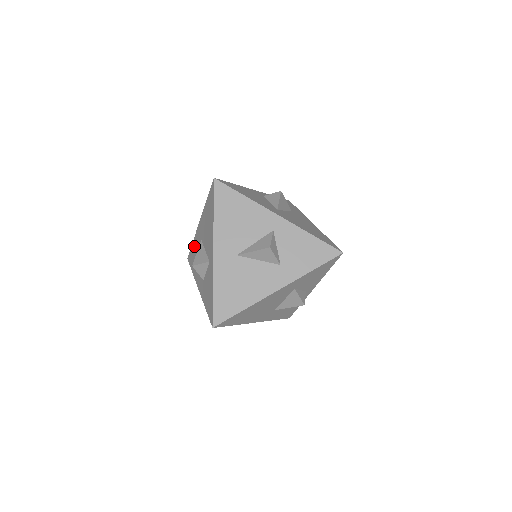
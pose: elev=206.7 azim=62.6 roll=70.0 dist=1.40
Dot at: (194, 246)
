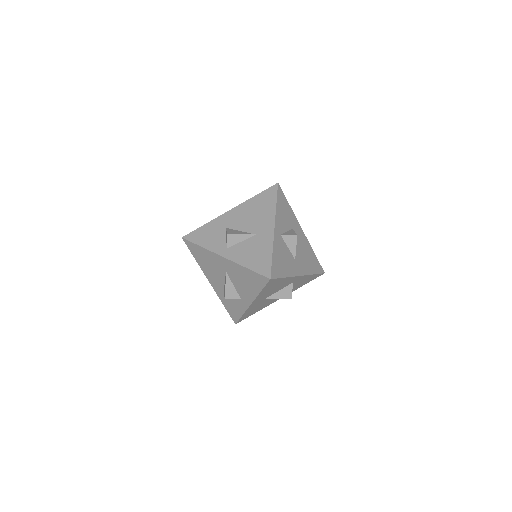
Dot at: (206, 254)
